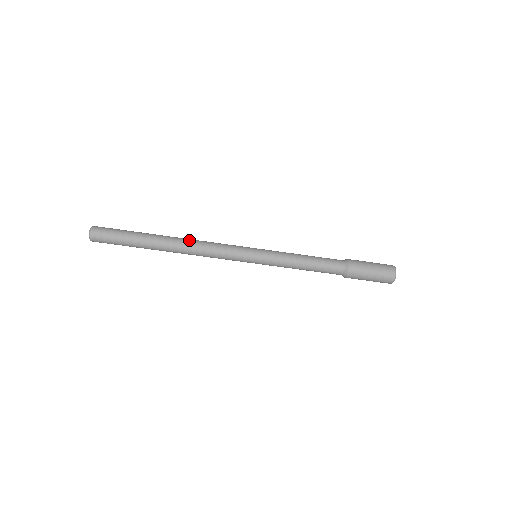
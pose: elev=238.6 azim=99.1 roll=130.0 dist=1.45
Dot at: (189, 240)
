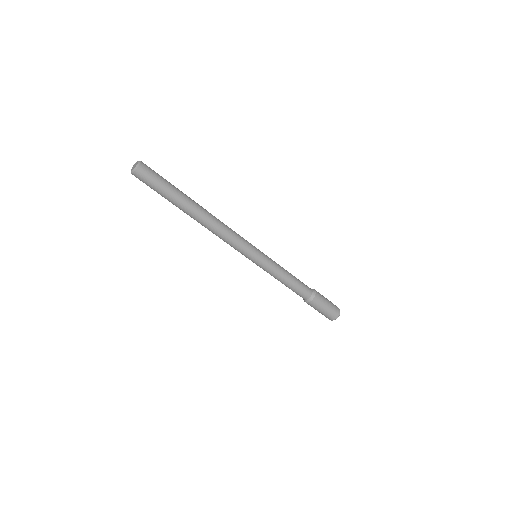
Dot at: occluded
